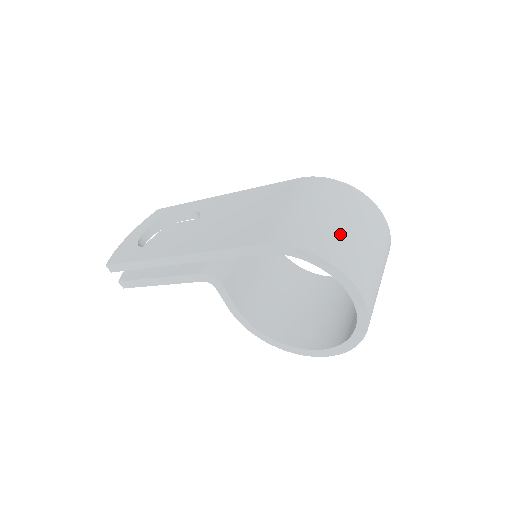
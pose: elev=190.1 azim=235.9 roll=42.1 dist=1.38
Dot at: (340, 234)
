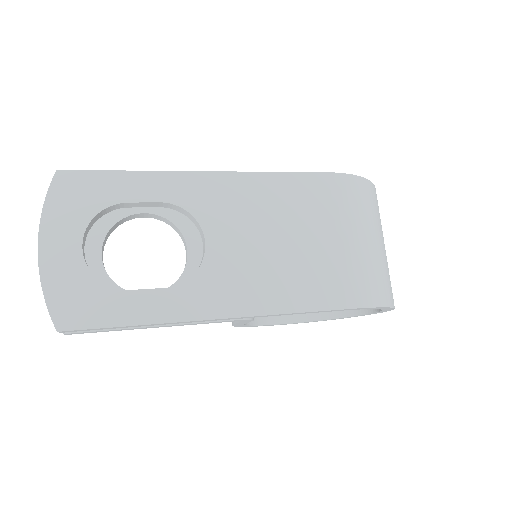
Dot at: (387, 264)
